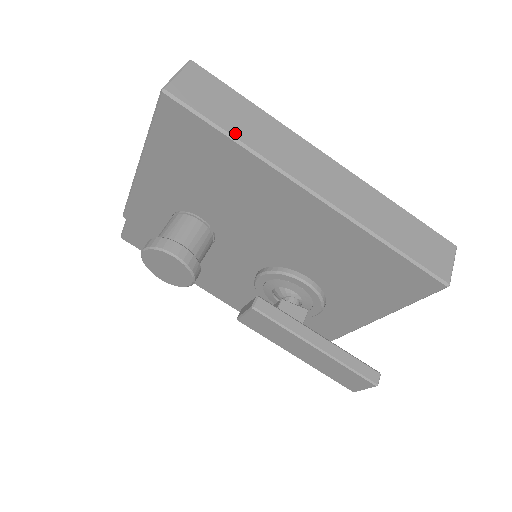
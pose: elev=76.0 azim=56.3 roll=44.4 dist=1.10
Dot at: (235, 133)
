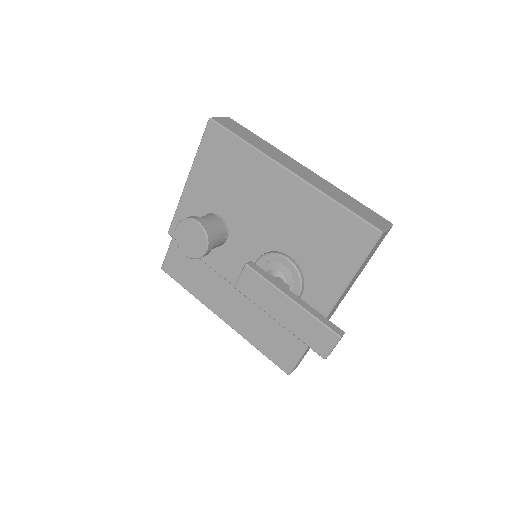
Dot at: (246, 140)
